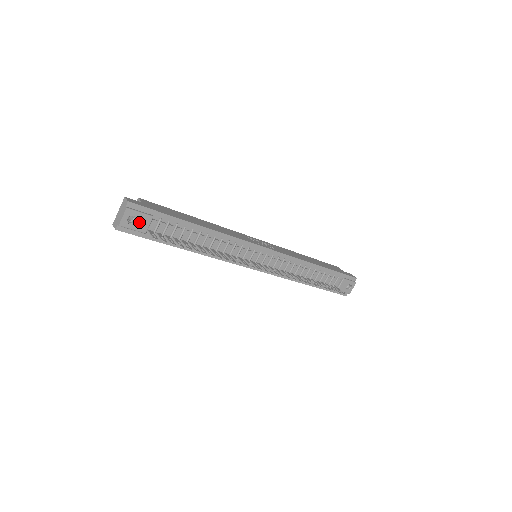
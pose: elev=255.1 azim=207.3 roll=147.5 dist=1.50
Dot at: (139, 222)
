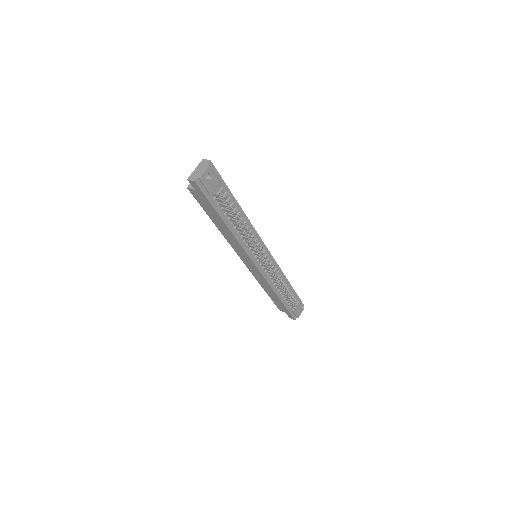
Dot at: (212, 182)
